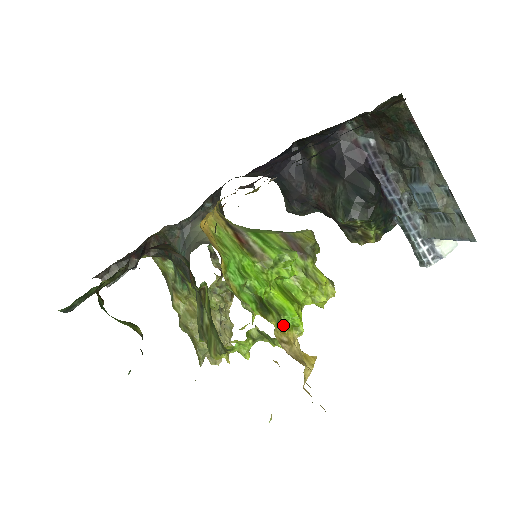
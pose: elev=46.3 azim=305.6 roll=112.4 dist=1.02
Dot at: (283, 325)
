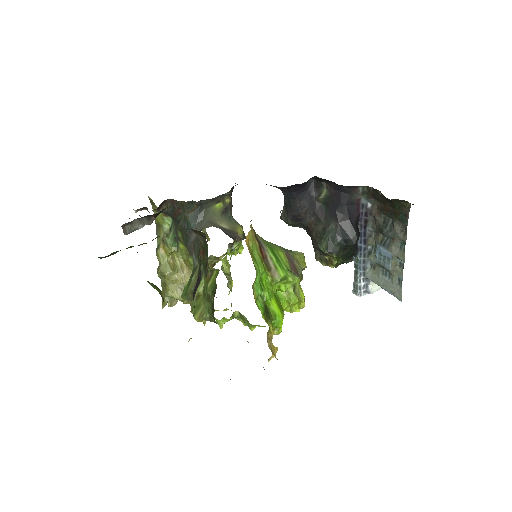
Dot at: occluded
